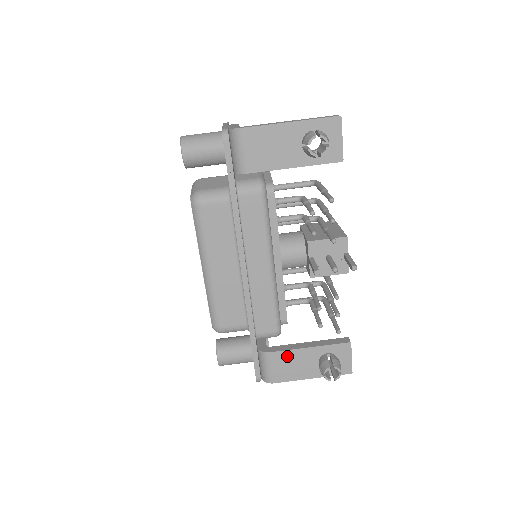
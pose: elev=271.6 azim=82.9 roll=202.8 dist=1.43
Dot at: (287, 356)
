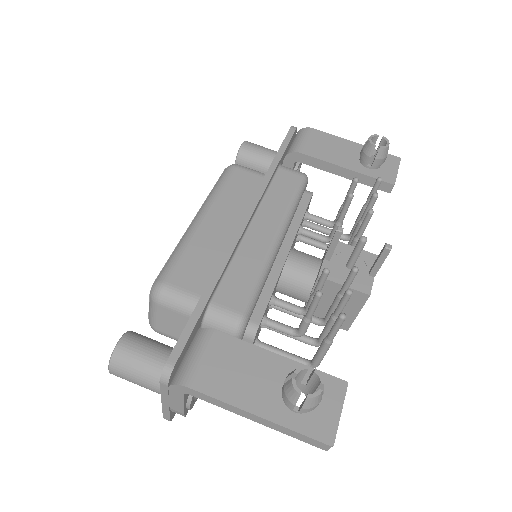
Dot at: (238, 350)
